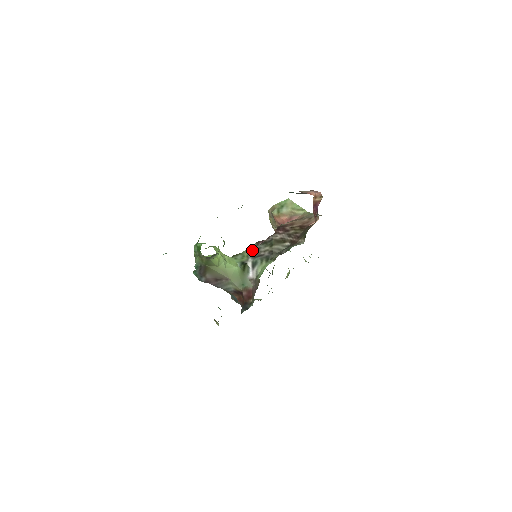
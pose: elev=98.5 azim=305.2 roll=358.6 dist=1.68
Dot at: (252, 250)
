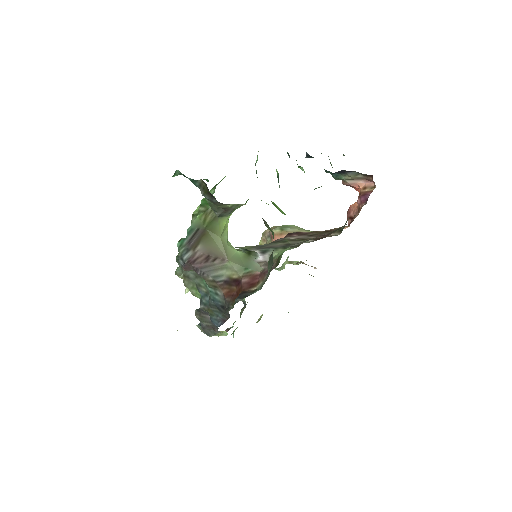
Dot at: (255, 246)
